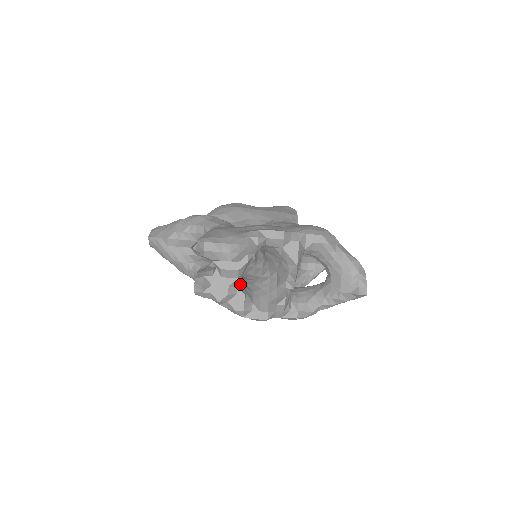
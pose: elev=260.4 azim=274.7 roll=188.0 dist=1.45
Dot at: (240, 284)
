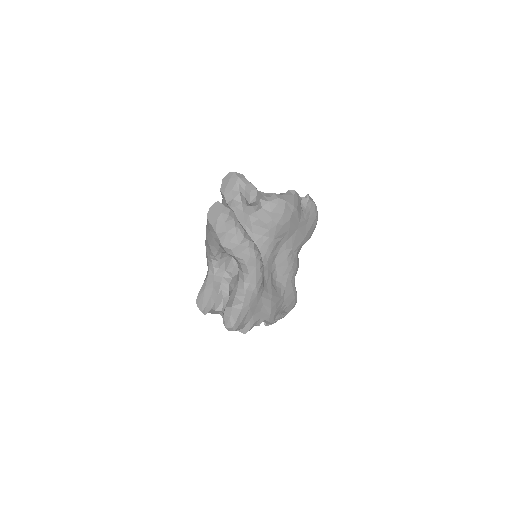
Dot at: occluded
